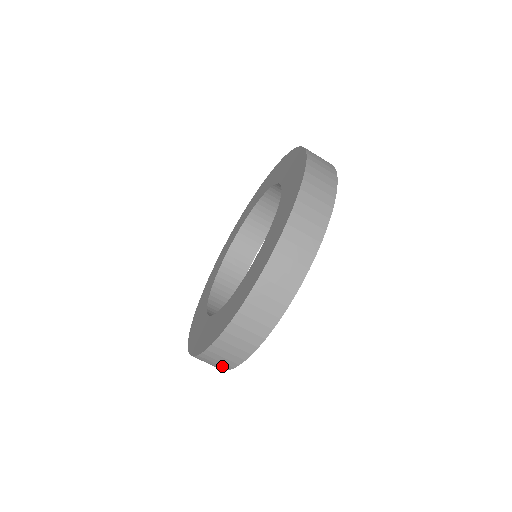
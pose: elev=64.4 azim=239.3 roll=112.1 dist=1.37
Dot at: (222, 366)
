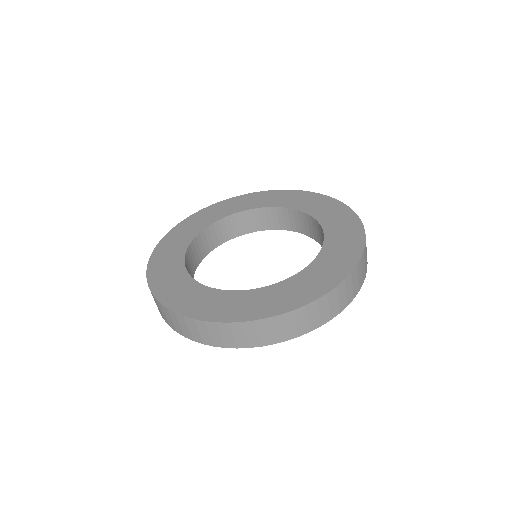
Dot at: (169, 322)
